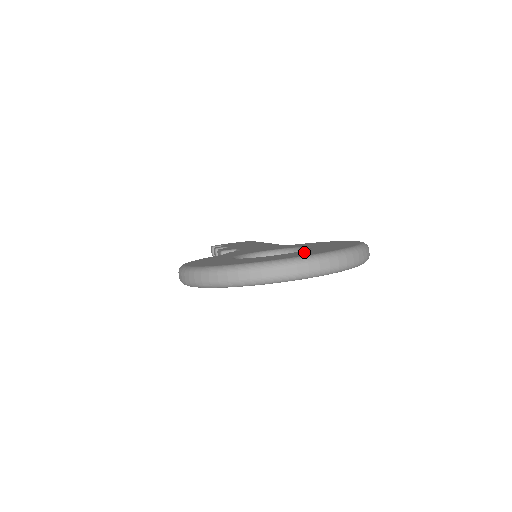
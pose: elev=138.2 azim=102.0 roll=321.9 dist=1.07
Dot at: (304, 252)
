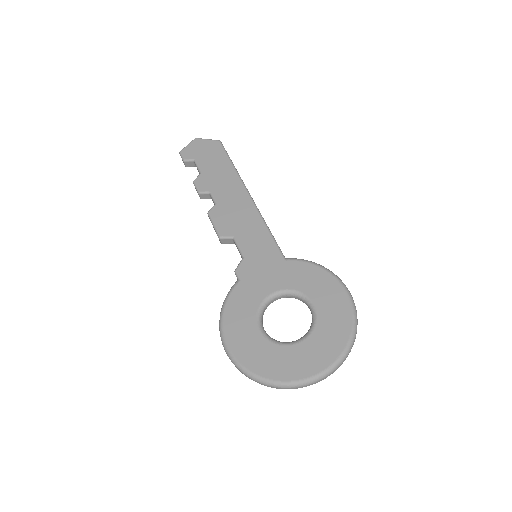
Dot at: (317, 347)
